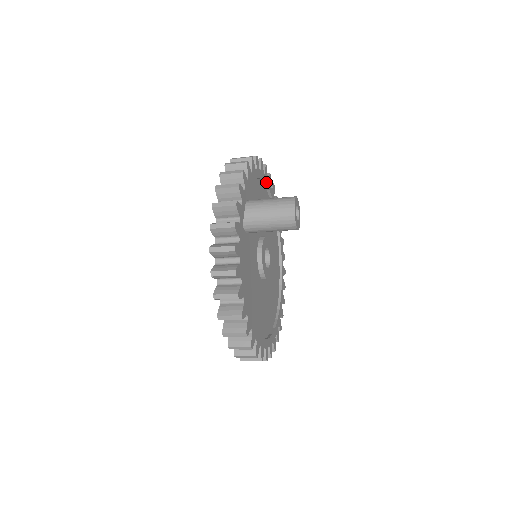
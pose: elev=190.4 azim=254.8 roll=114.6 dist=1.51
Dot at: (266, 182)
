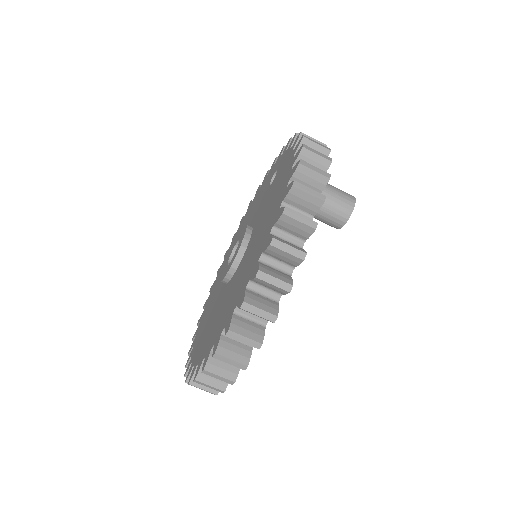
Dot at: occluded
